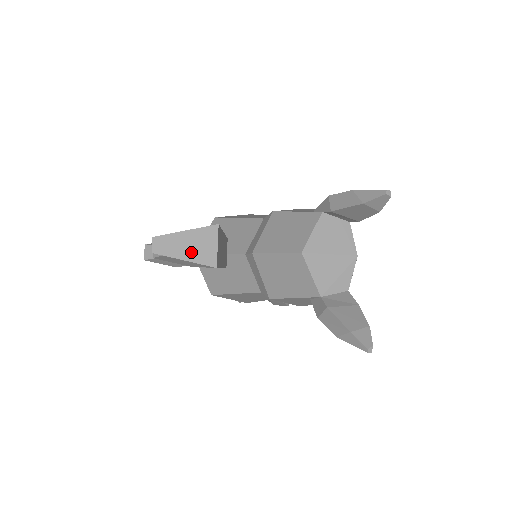
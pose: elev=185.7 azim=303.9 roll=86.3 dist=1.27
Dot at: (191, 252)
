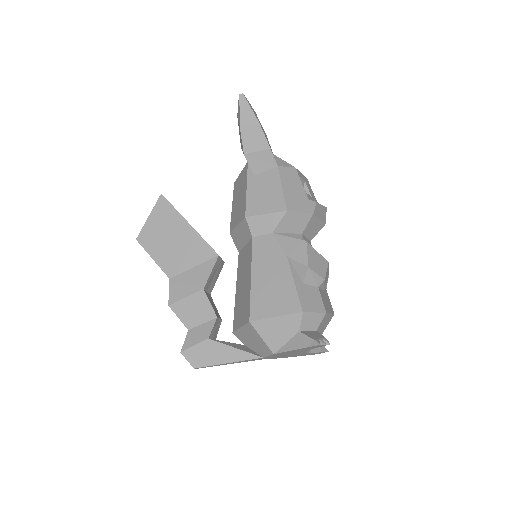
Dot at: occluded
